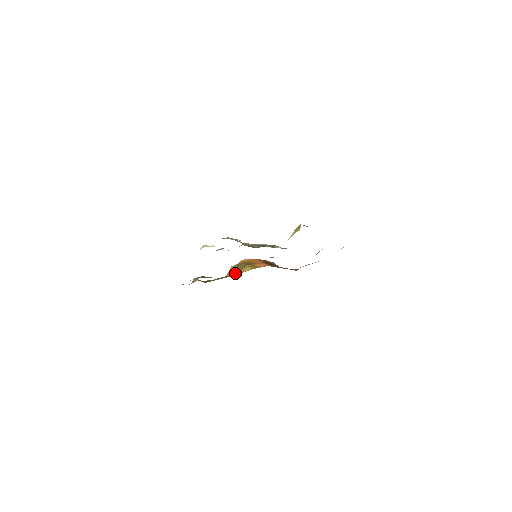
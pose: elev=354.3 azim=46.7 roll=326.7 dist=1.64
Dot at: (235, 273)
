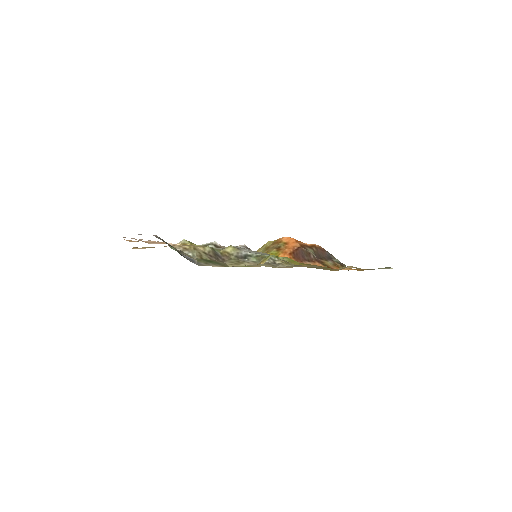
Dot at: occluded
